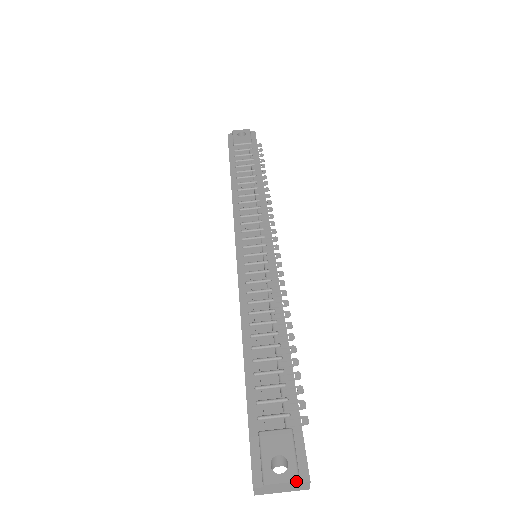
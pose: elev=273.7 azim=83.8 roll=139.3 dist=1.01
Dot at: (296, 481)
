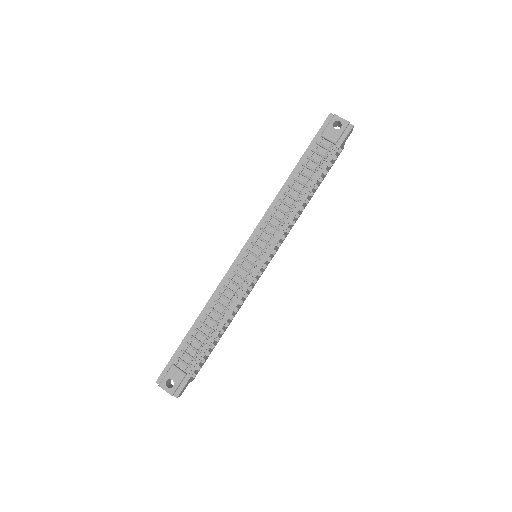
Dot at: occluded
